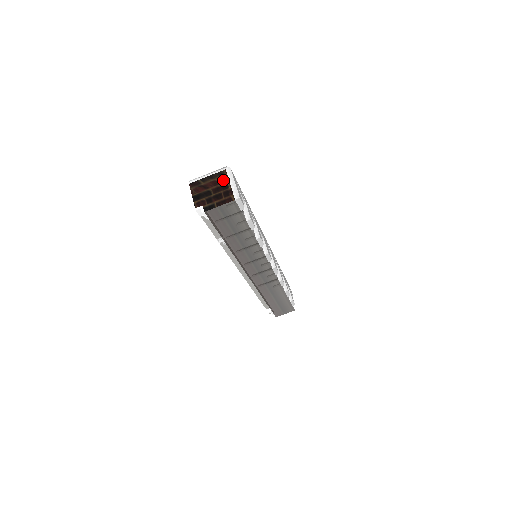
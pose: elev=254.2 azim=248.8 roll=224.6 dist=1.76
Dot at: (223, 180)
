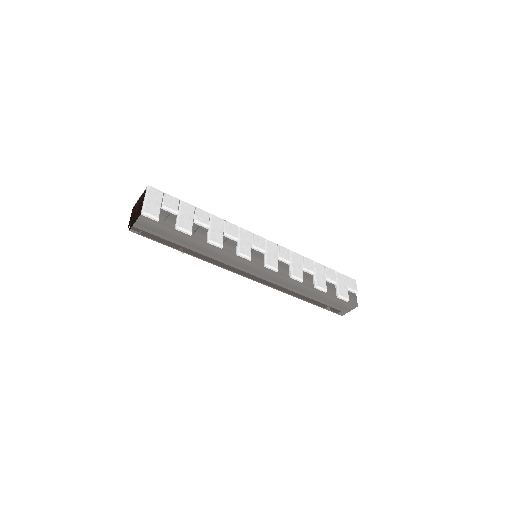
Dot at: (142, 199)
